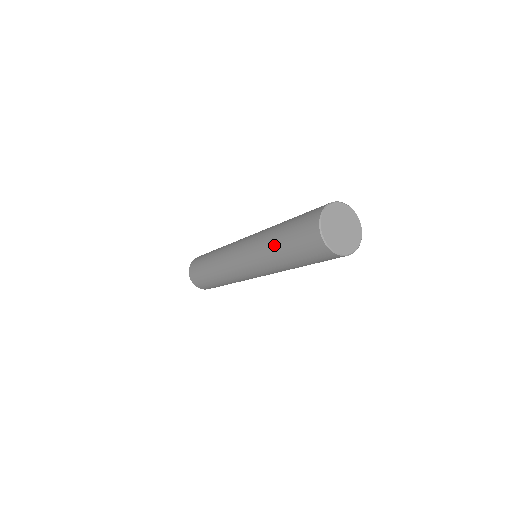
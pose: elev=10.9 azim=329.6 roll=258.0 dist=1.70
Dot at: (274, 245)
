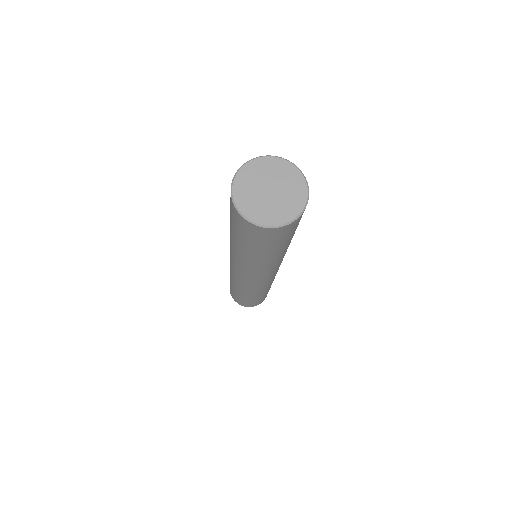
Dot at: (246, 255)
